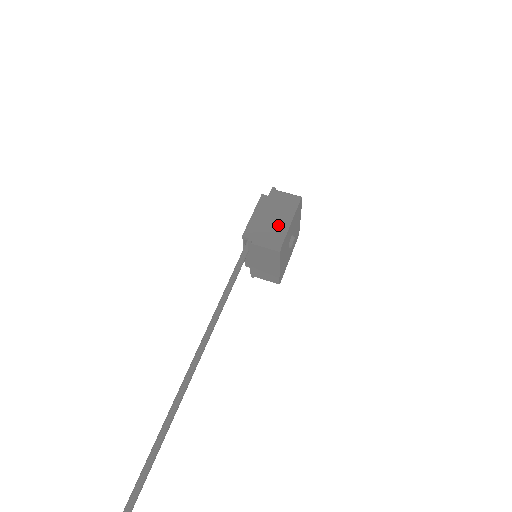
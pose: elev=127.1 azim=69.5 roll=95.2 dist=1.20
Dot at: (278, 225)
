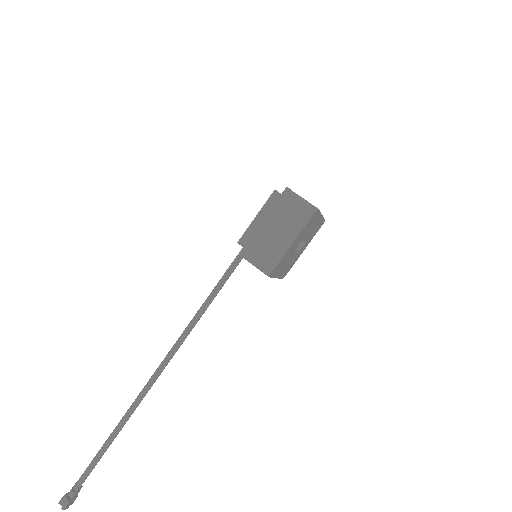
Dot at: (276, 244)
